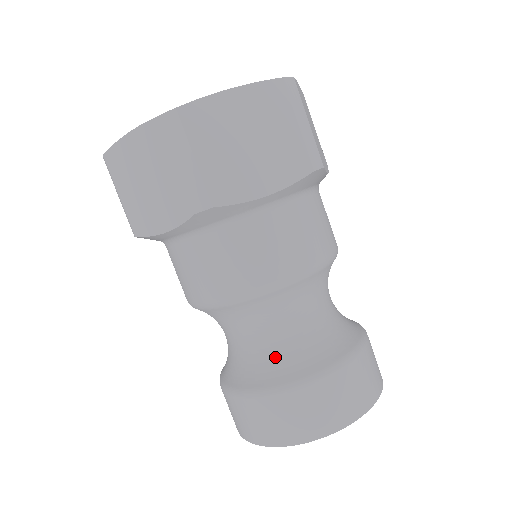
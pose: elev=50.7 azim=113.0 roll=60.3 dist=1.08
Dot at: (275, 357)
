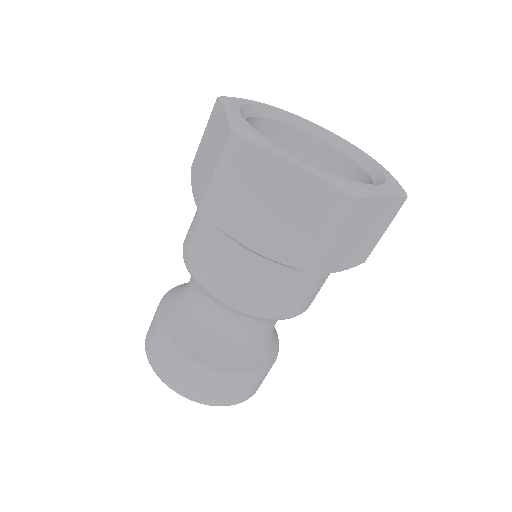
Dot at: (237, 349)
